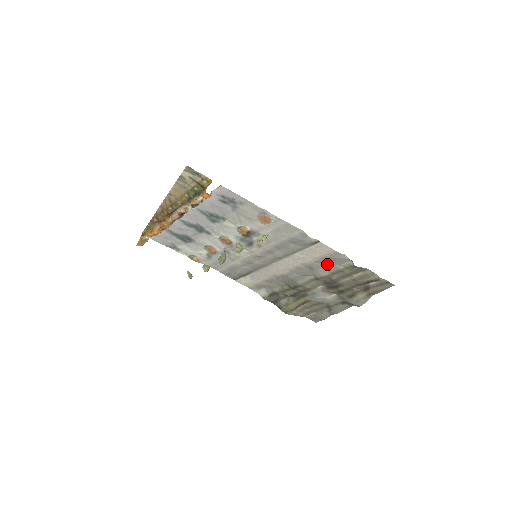
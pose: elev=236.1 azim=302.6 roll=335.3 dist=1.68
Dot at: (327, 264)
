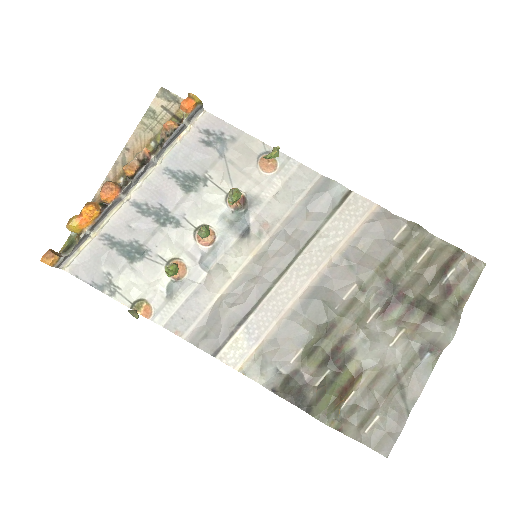
Dot at: (372, 243)
